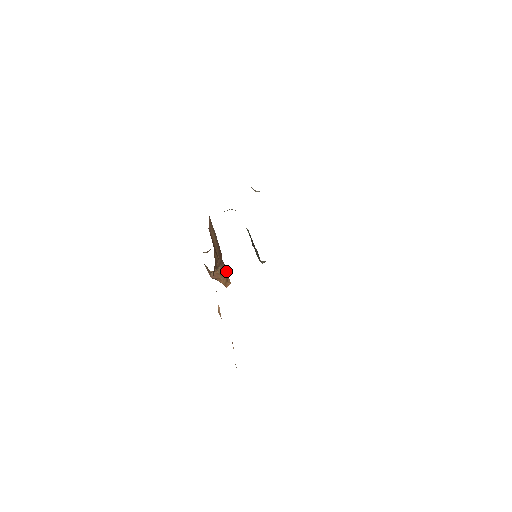
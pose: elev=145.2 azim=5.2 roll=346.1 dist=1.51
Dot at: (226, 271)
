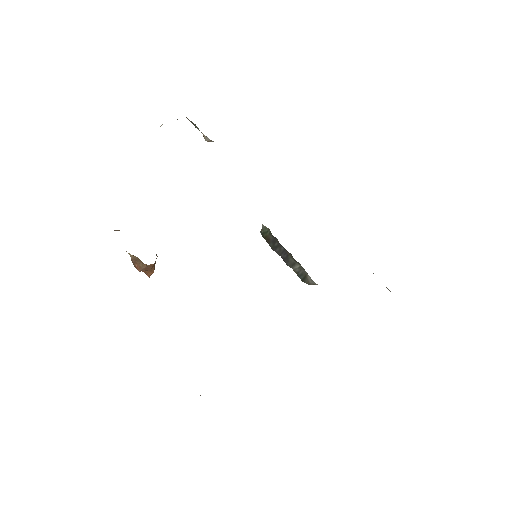
Dot at: occluded
